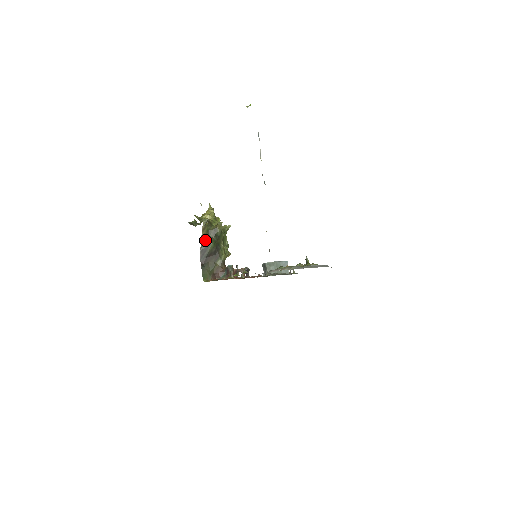
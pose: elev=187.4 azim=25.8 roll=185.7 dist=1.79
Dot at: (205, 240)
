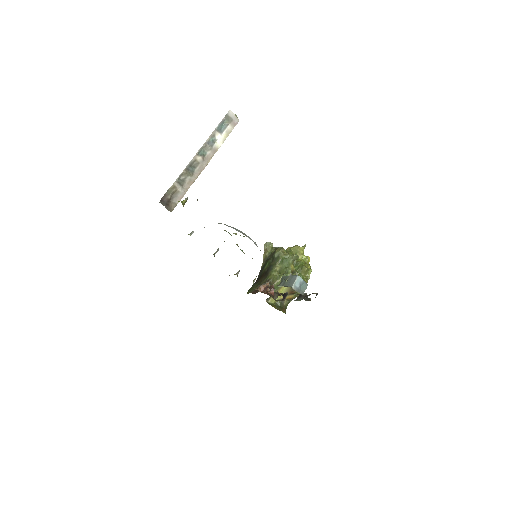
Dot at: (266, 262)
